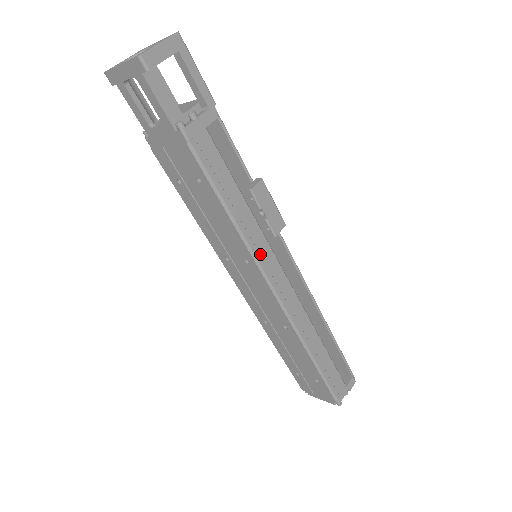
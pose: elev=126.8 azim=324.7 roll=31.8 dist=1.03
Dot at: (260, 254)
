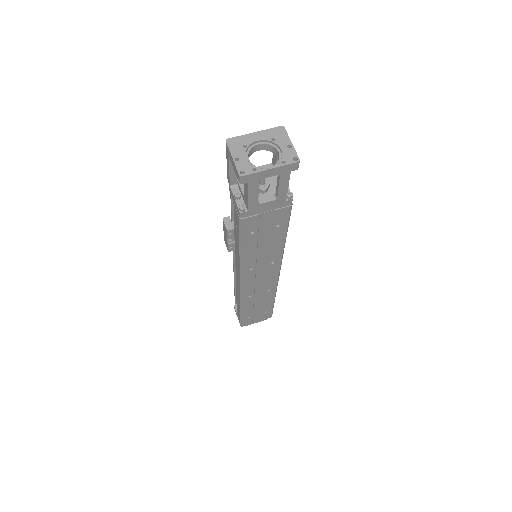
Dot at: occluded
